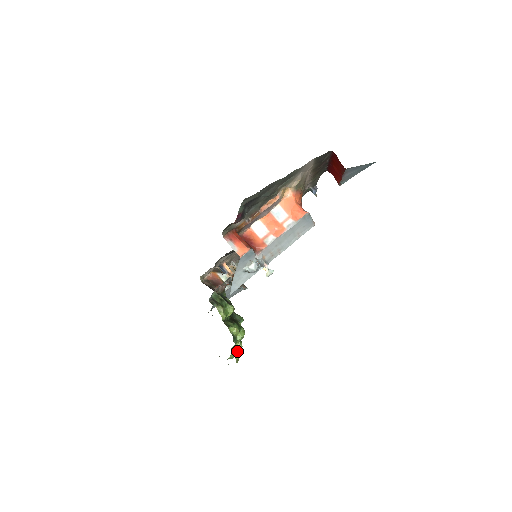
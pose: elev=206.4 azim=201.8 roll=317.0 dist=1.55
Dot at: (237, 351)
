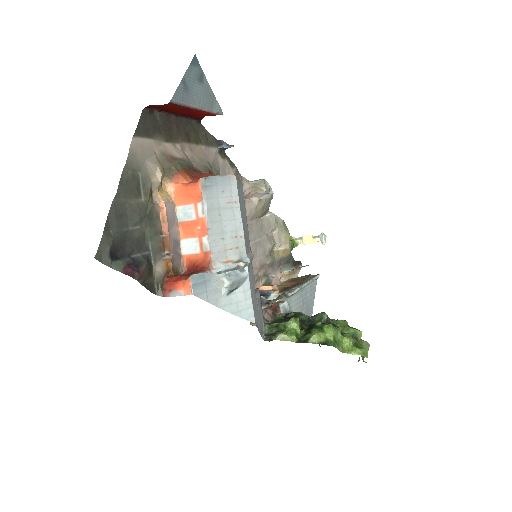
Dot at: (352, 346)
